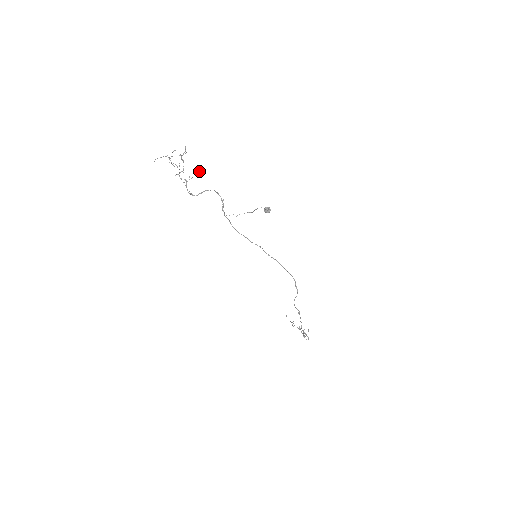
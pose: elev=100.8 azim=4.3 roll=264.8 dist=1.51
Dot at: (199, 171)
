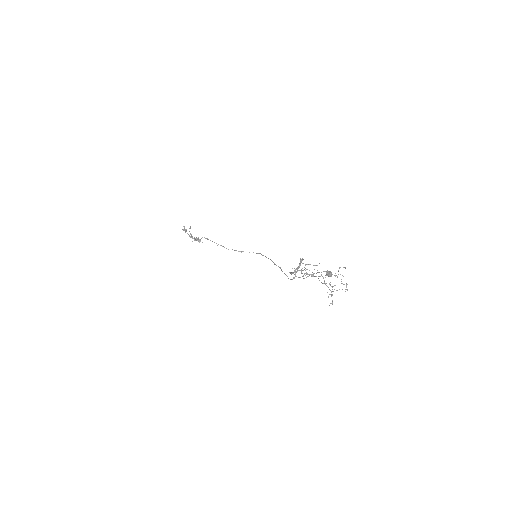
Dot at: occluded
